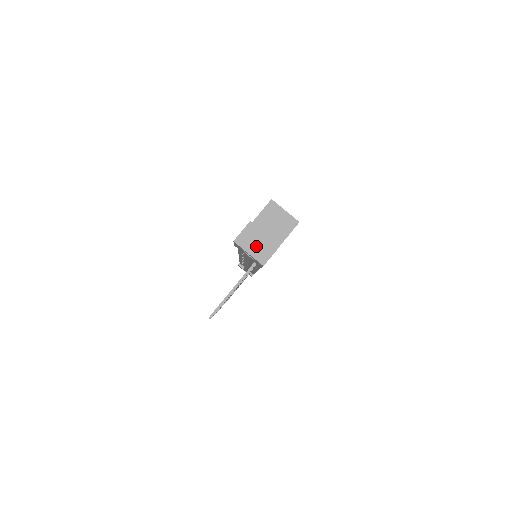
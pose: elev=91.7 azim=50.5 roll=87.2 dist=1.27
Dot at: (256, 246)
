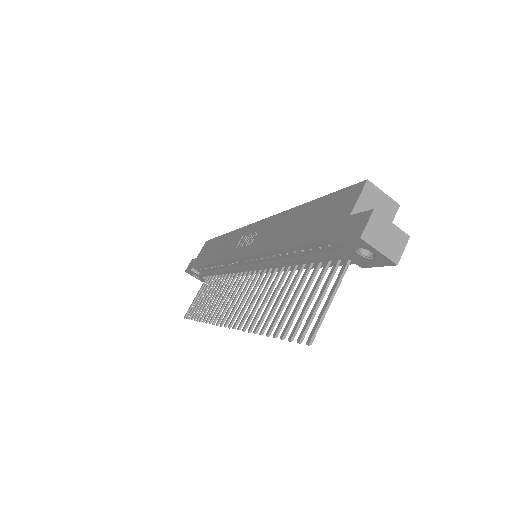
Dot at: (386, 241)
